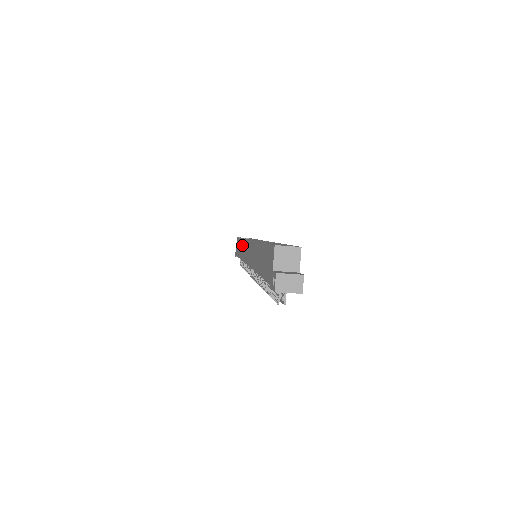
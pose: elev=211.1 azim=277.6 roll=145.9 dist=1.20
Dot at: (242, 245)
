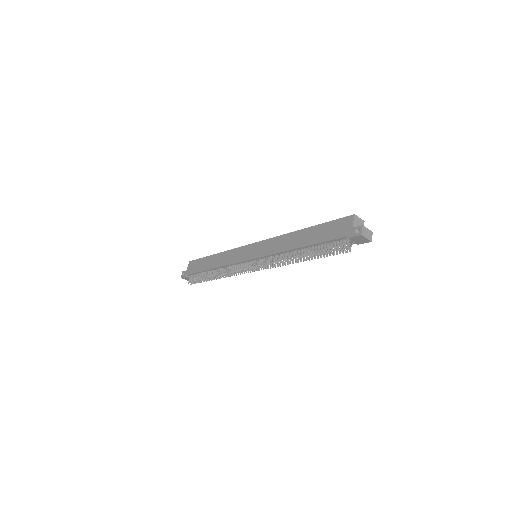
Dot at: (222, 256)
